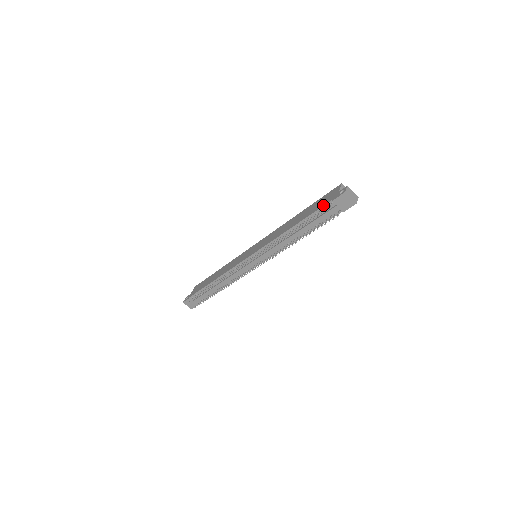
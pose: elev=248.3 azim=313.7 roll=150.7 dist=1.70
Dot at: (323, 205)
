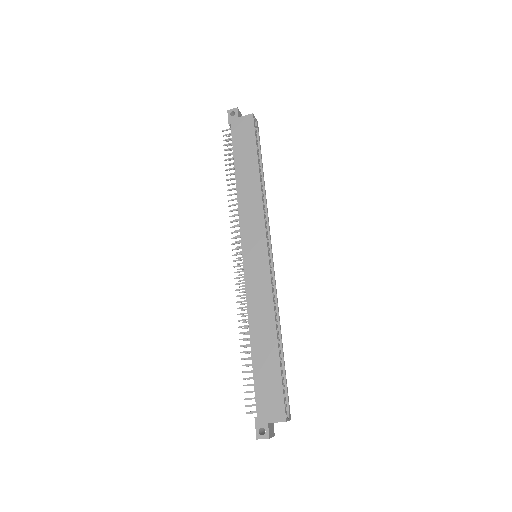
Dot at: (256, 401)
